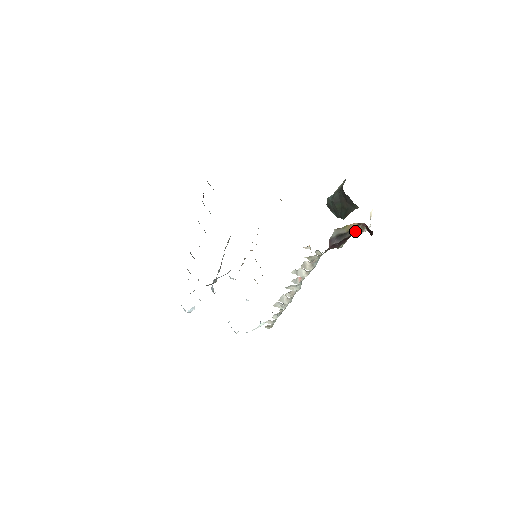
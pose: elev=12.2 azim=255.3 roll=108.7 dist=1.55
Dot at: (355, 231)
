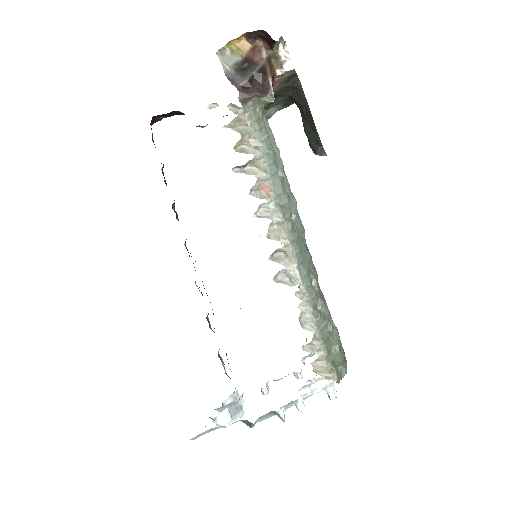
Dot at: (263, 62)
